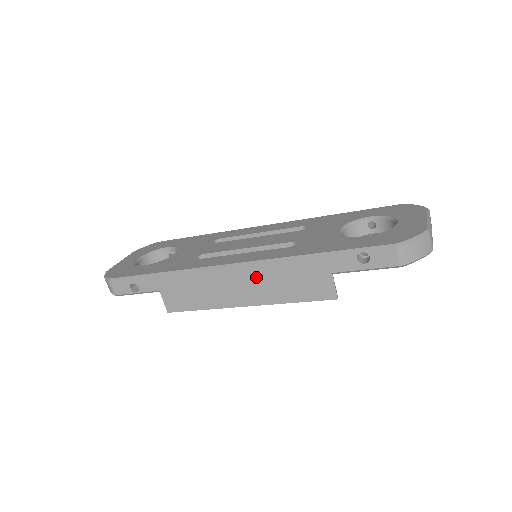
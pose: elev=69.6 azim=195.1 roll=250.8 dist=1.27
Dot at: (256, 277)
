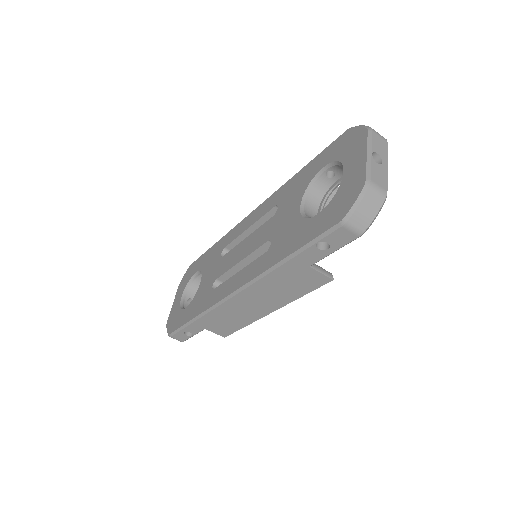
Dot at: (257, 294)
